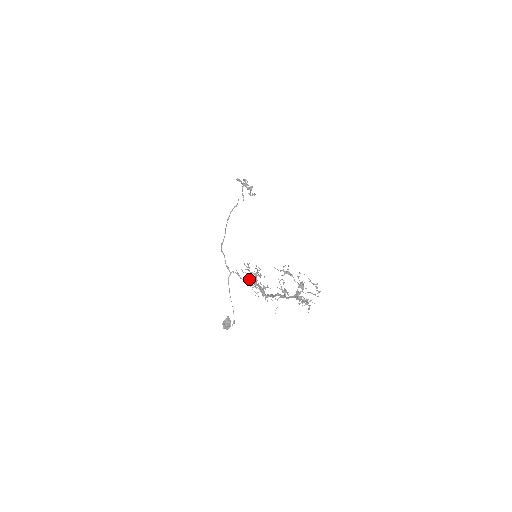
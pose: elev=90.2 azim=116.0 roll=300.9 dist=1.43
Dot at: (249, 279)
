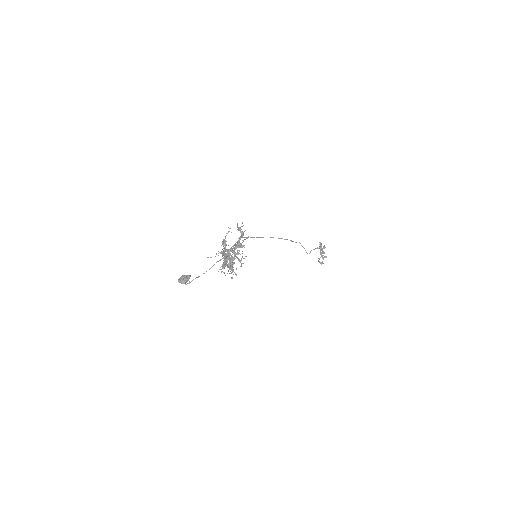
Dot at: occluded
